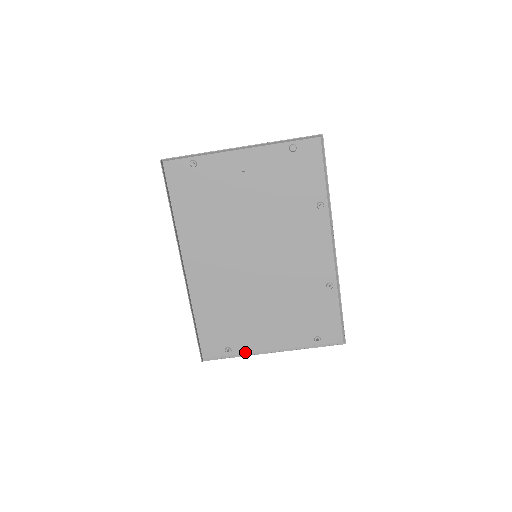
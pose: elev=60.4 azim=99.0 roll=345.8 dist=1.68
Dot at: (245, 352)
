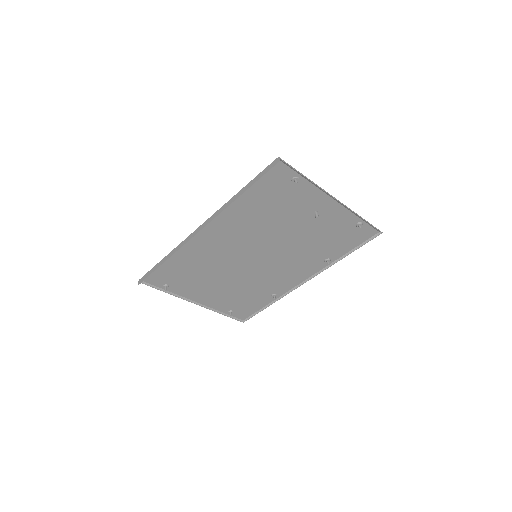
Dot at: (176, 293)
